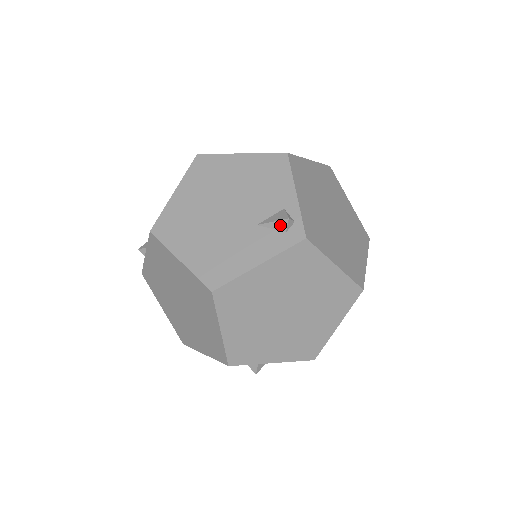
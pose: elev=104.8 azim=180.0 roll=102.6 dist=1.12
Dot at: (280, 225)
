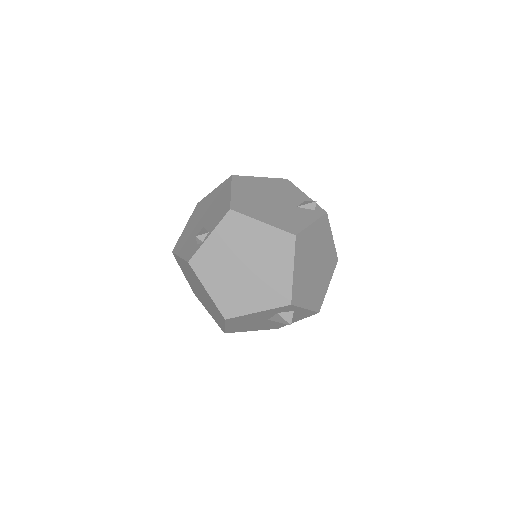
Dot at: (311, 206)
